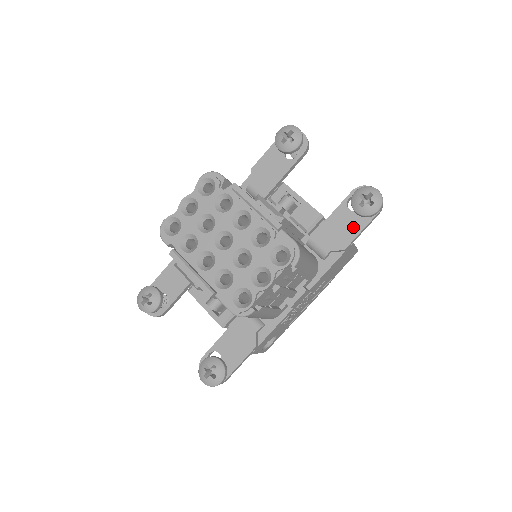
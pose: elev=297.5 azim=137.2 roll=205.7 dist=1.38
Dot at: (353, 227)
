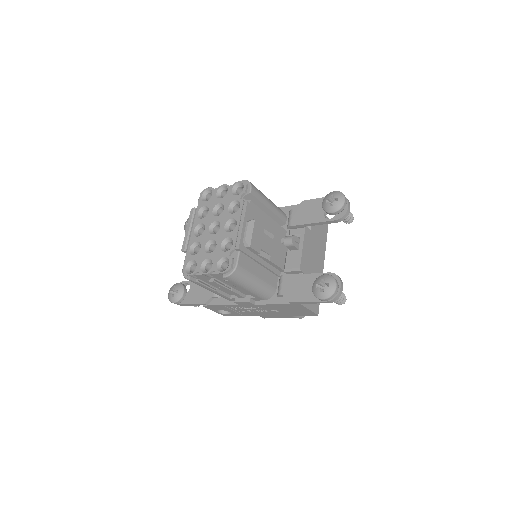
Dot at: (306, 294)
